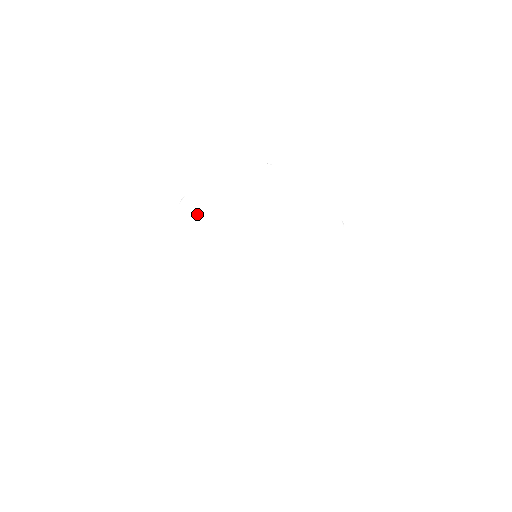
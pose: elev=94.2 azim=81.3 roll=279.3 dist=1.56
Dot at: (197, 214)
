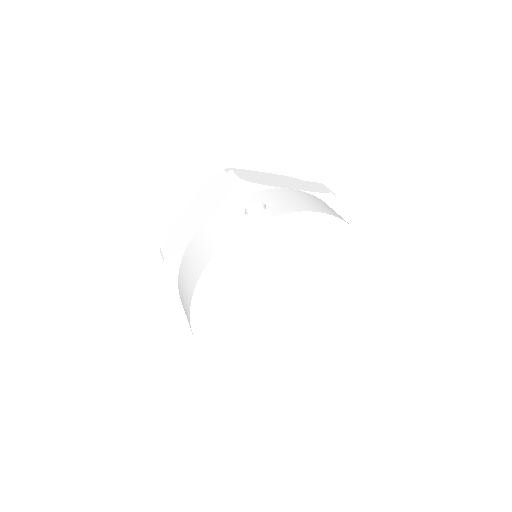
Dot at: (213, 296)
